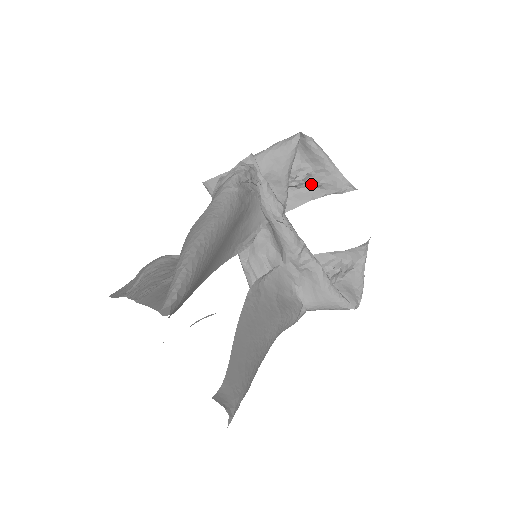
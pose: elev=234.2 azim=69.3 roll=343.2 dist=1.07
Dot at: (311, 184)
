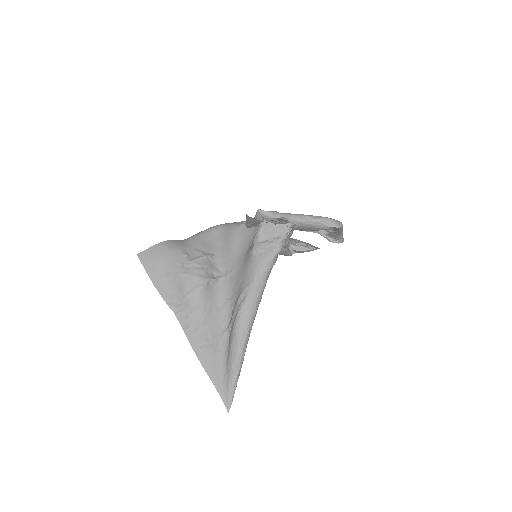
Dot at: (320, 232)
